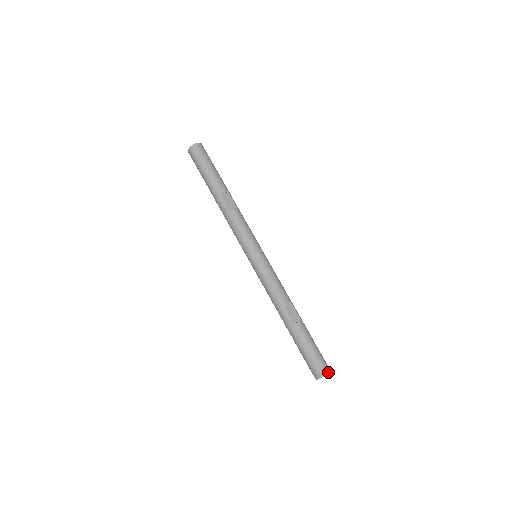
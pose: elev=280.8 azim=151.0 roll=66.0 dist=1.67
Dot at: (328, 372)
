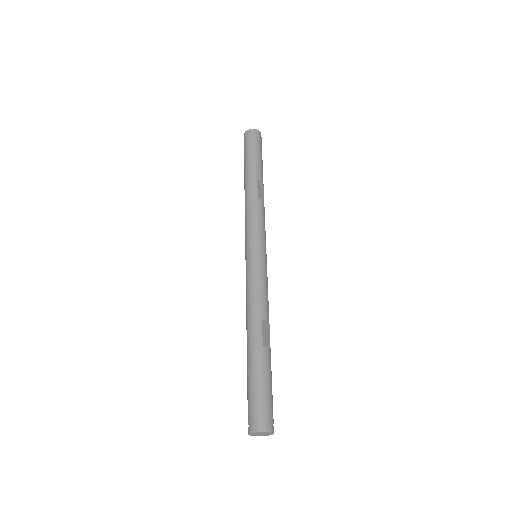
Dot at: (273, 430)
